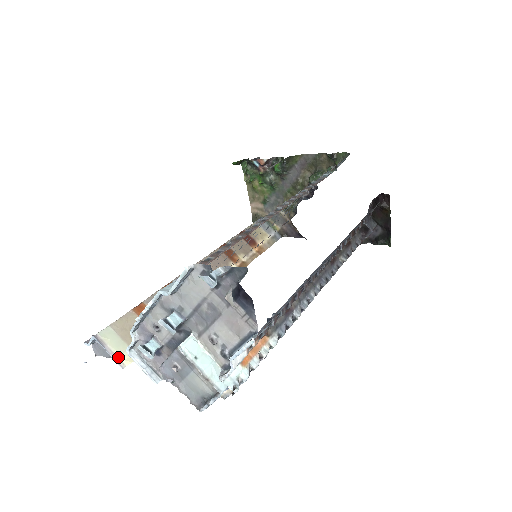
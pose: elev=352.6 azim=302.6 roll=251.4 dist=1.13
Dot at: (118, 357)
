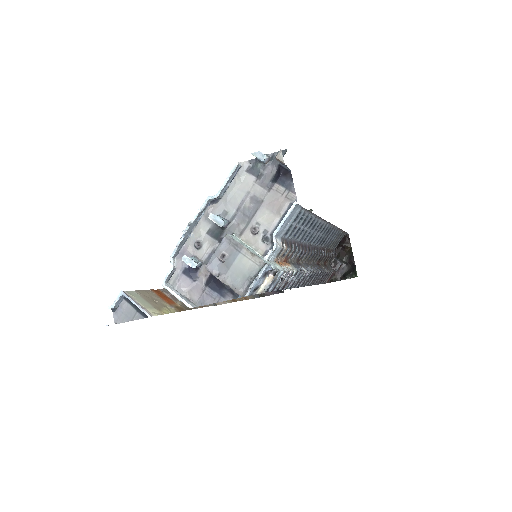
Dot at: (145, 309)
